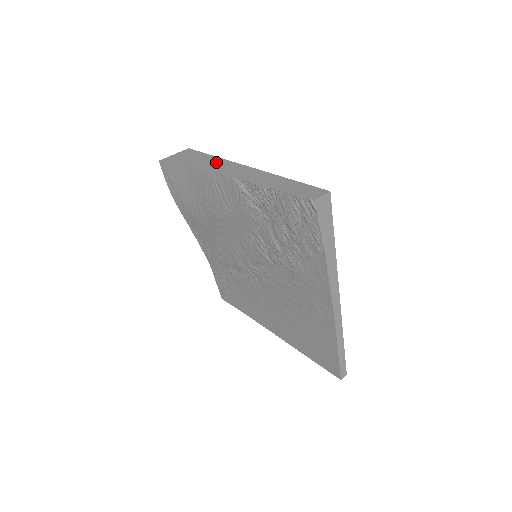
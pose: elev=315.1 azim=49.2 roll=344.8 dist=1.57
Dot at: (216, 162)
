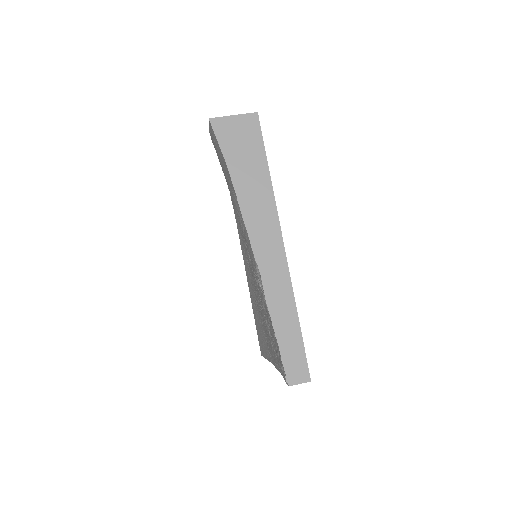
Dot at: (262, 197)
